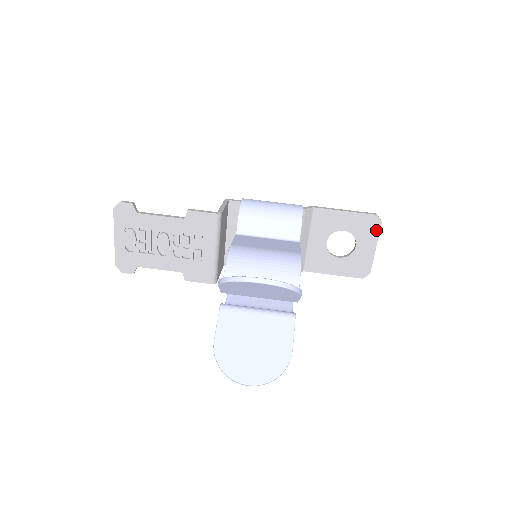
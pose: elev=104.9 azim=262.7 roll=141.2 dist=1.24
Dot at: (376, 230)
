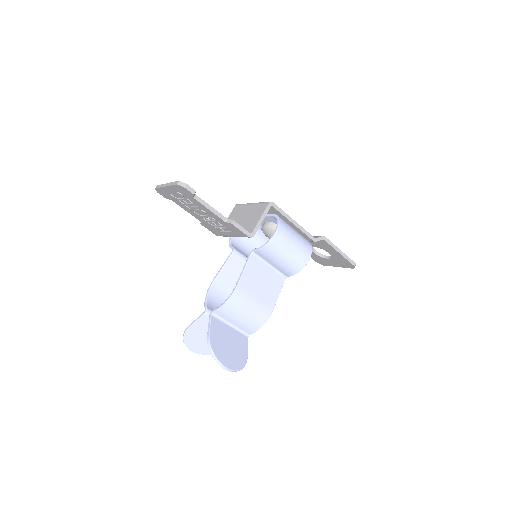
Dot at: (347, 267)
